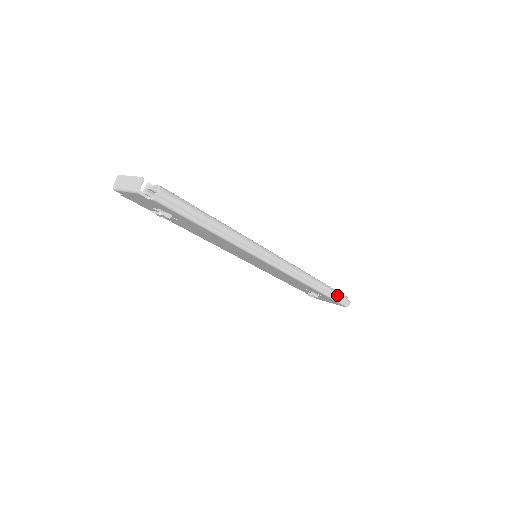
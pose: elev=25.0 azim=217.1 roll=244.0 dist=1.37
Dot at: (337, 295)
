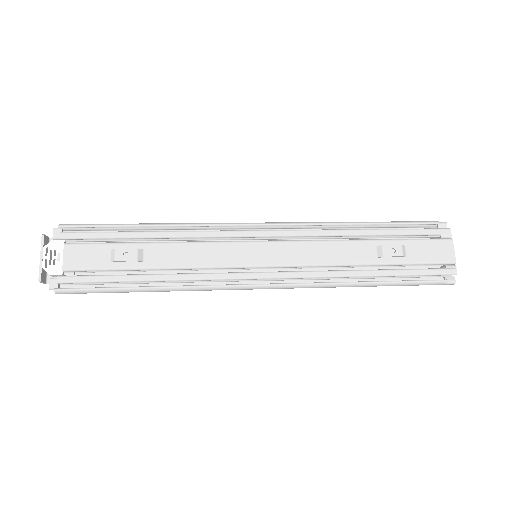
Dot at: (414, 285)
